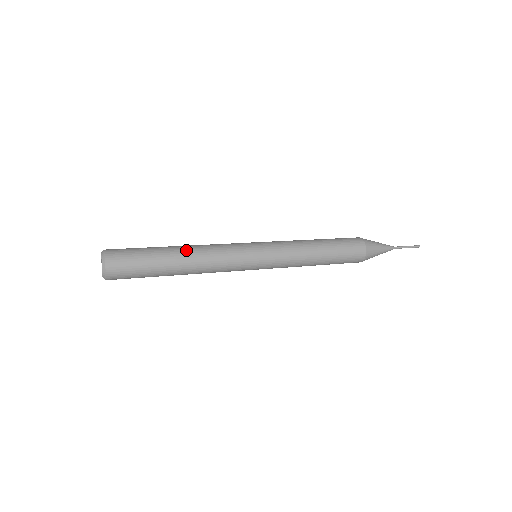
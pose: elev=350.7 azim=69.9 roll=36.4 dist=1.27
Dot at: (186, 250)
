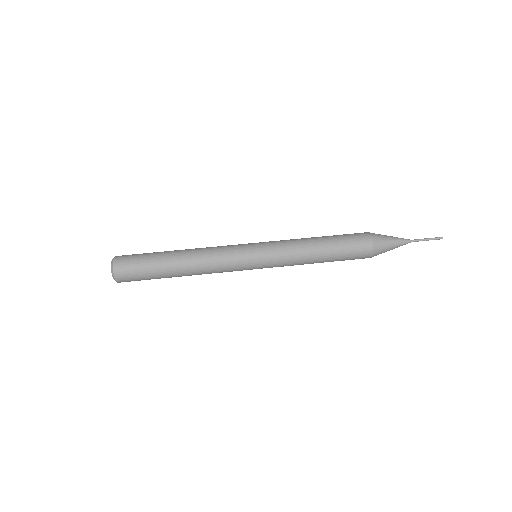
Dot at: (185, 257)
